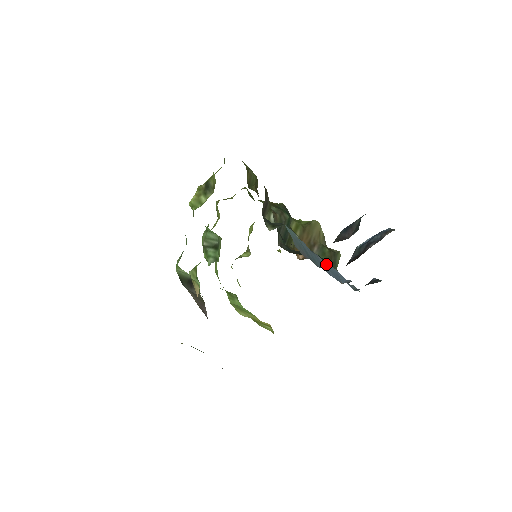
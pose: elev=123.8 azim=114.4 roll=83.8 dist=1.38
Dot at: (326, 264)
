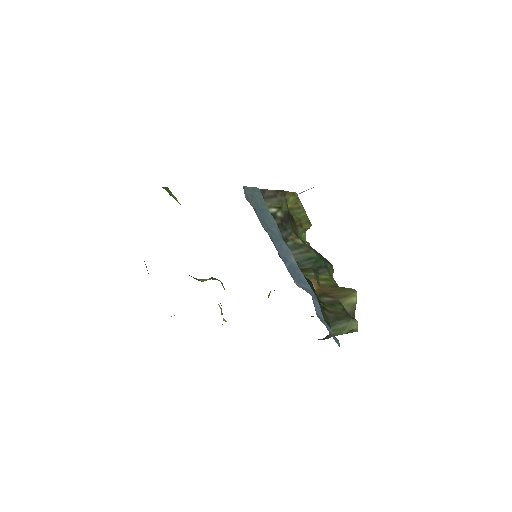
Dot at: (297, 267)
